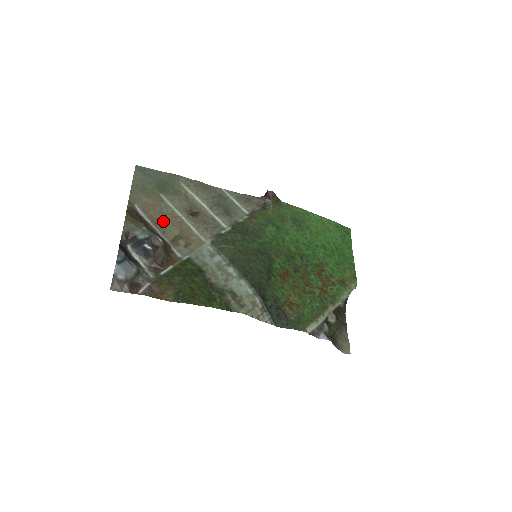
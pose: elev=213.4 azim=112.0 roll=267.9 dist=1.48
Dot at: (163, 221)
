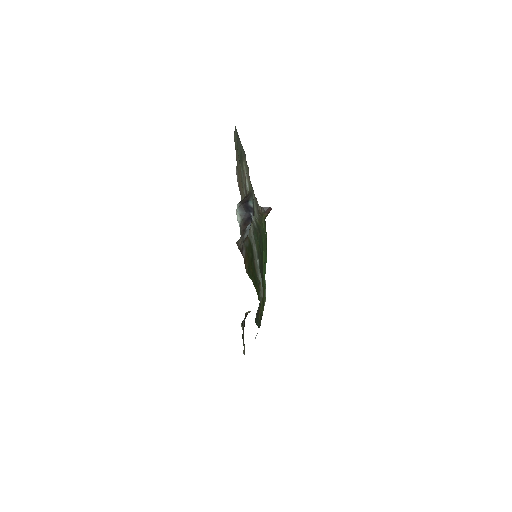
Dot at: (242, 192)
